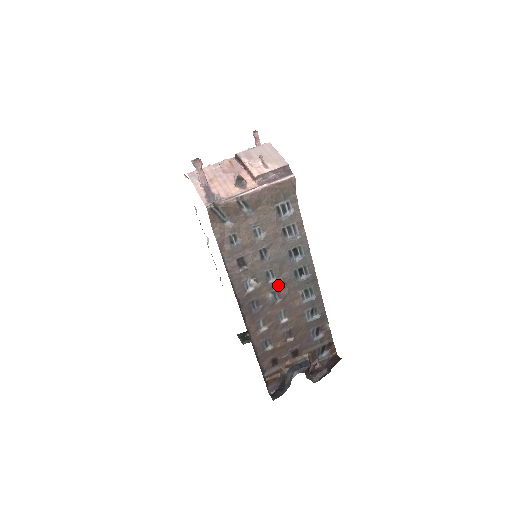
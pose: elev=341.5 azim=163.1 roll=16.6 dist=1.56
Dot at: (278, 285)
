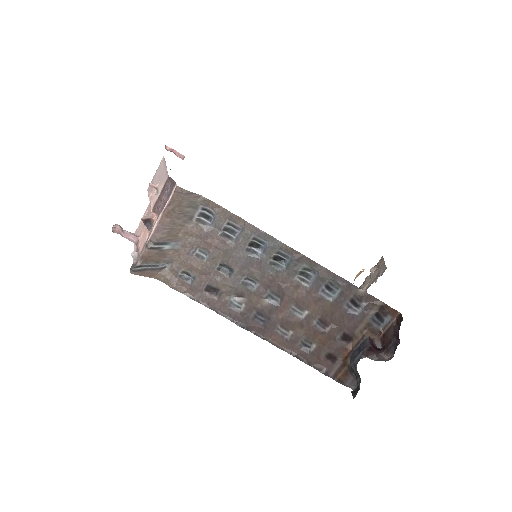
Dot at: (265, 287)
